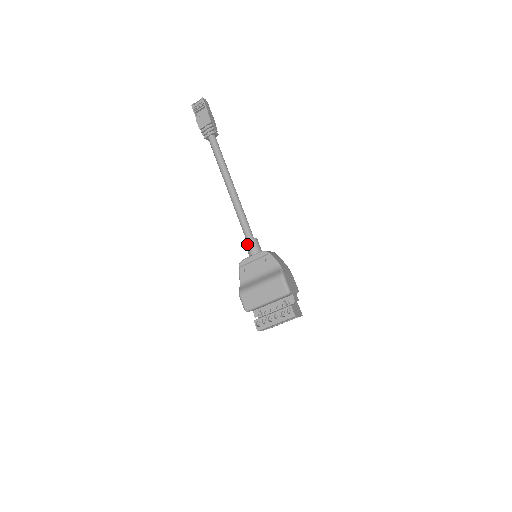
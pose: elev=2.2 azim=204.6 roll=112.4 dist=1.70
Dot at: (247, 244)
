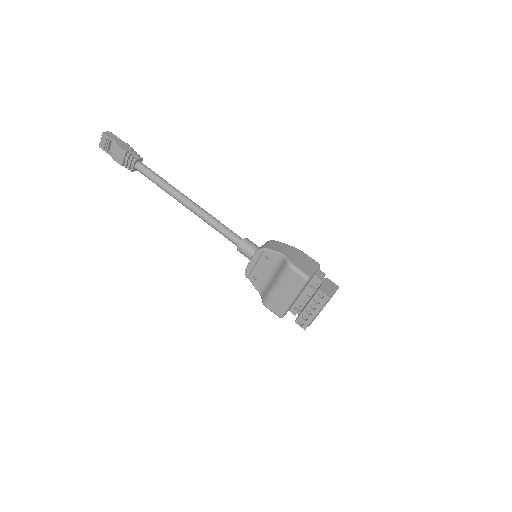
Dot at: (239, 251)
